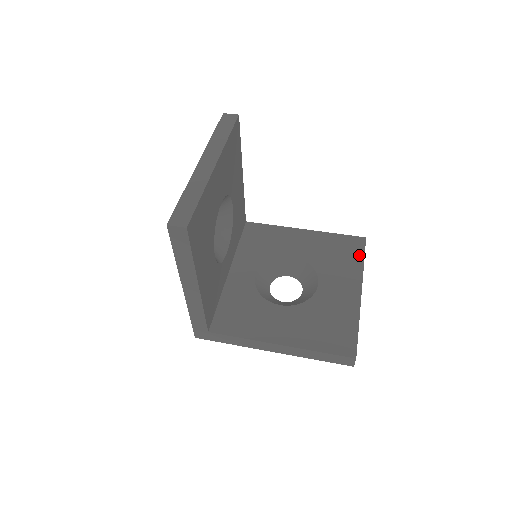
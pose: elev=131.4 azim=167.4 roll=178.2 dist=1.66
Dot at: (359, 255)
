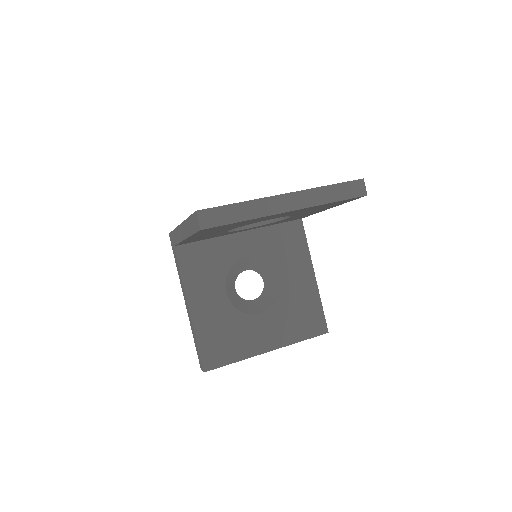
Dot at: (306, 334)
